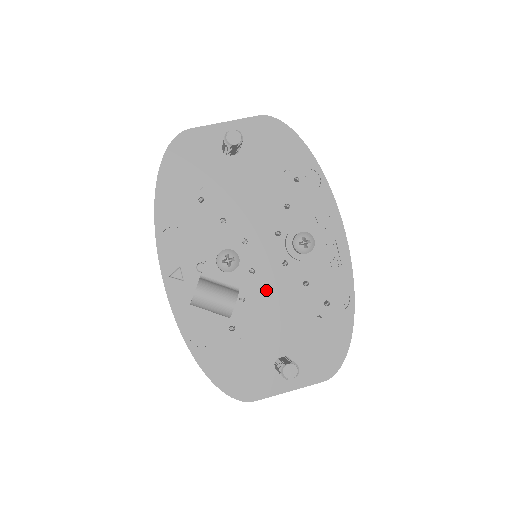
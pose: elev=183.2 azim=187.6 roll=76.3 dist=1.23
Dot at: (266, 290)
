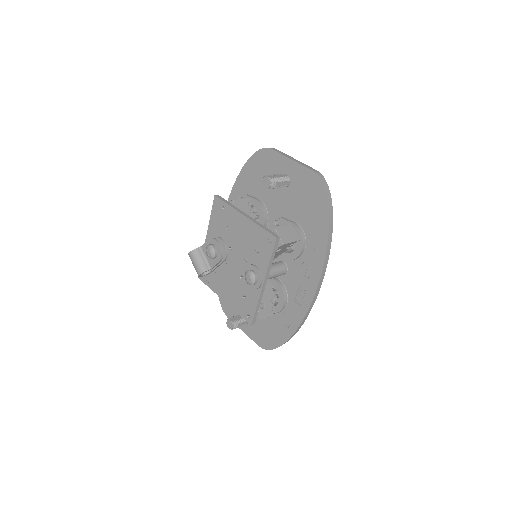
Dot at: (228, 280)
